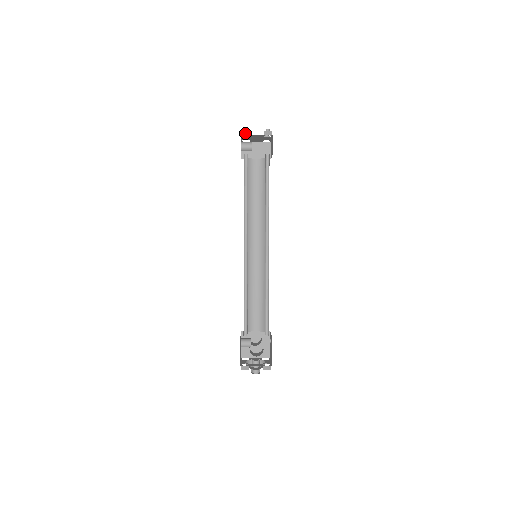
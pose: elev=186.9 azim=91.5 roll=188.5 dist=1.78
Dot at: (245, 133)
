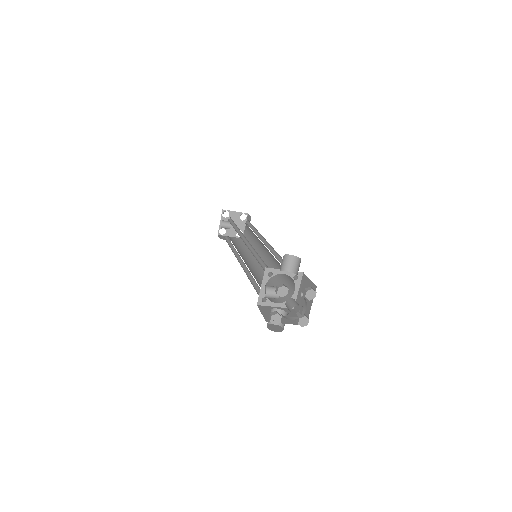
Dot at: (225, 210)
